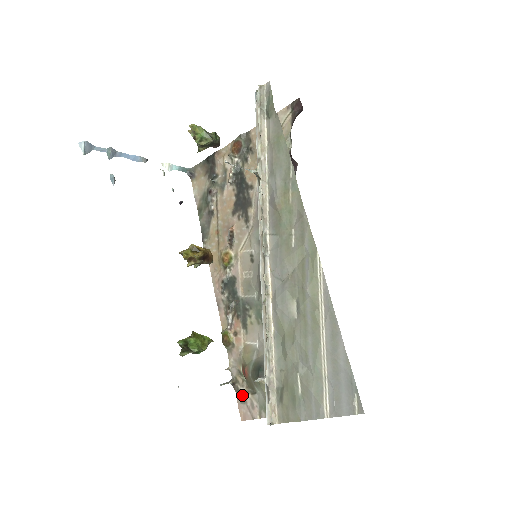
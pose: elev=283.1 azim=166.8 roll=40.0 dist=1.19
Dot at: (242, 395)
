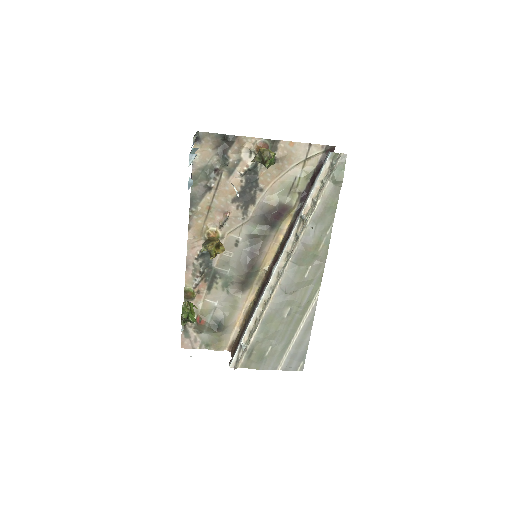
Dot at: (188, 333)
